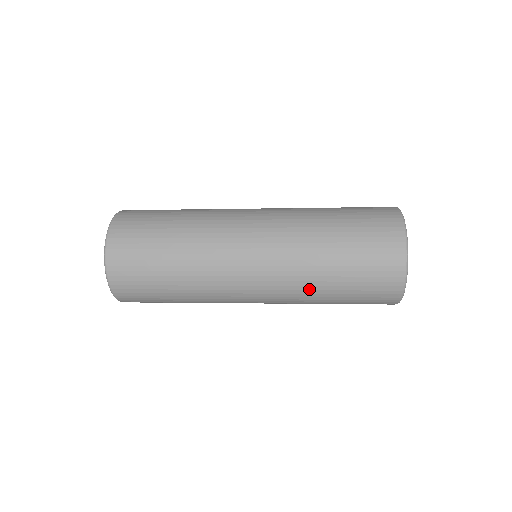
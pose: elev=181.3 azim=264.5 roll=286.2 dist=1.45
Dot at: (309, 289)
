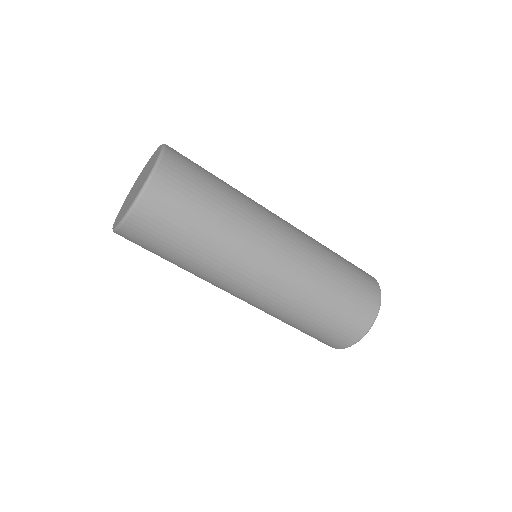
Dot at: (308, 298)
